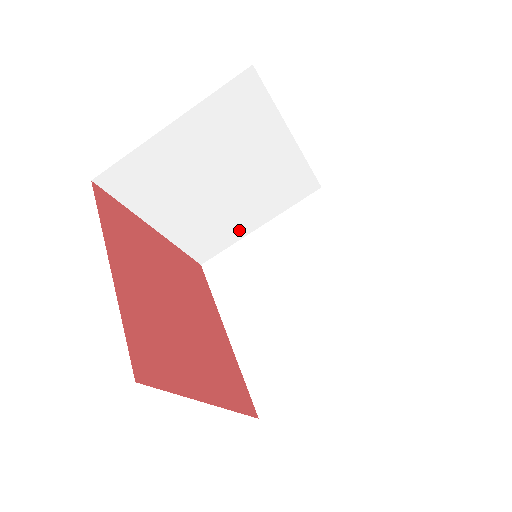
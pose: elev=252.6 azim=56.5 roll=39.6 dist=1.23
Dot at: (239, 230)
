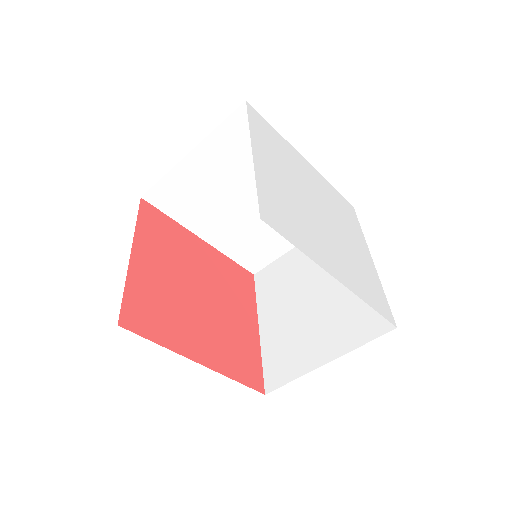
Dot at: occluded
